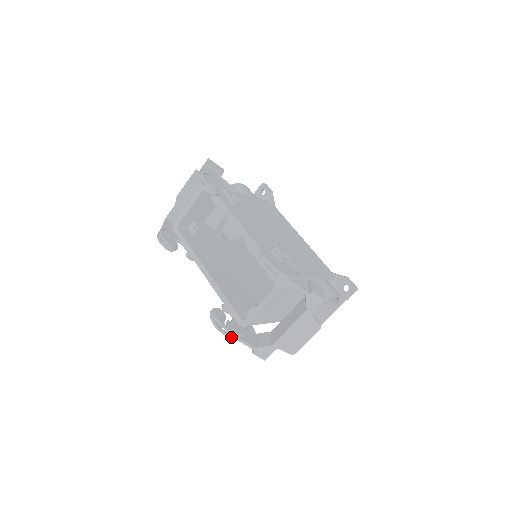
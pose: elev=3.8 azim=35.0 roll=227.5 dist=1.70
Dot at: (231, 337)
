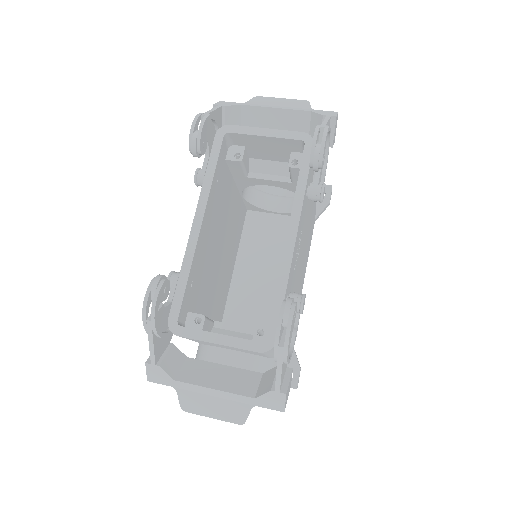
Dot at: (146, 328)
